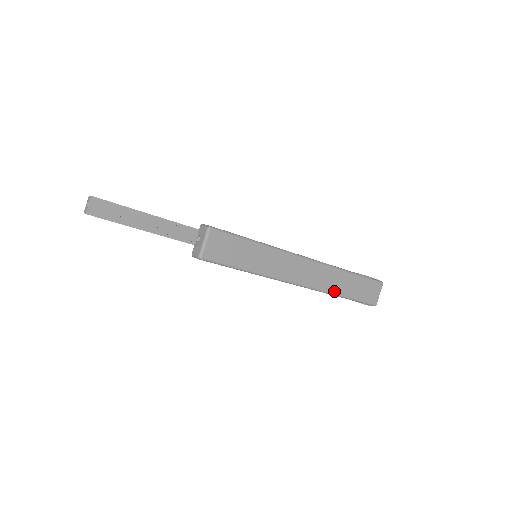
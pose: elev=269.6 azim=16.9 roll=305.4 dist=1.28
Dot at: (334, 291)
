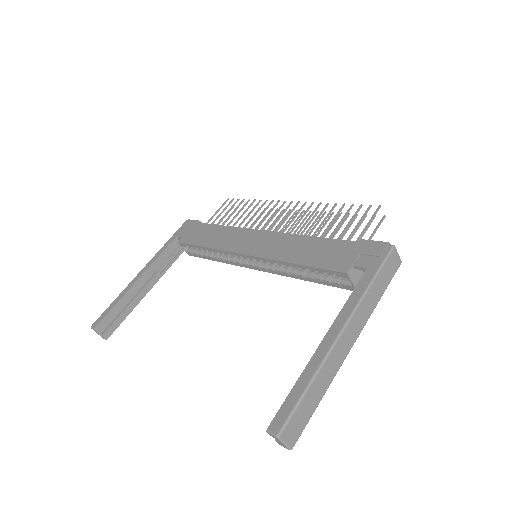
Dot at: (372, 310)
